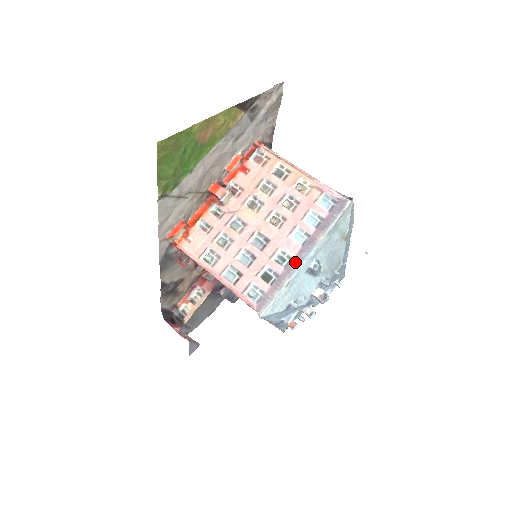
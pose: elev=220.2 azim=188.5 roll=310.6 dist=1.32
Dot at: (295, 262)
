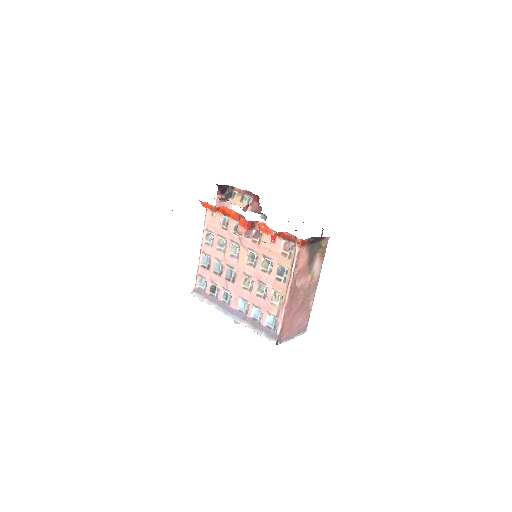
Dot at: (227, 308)
